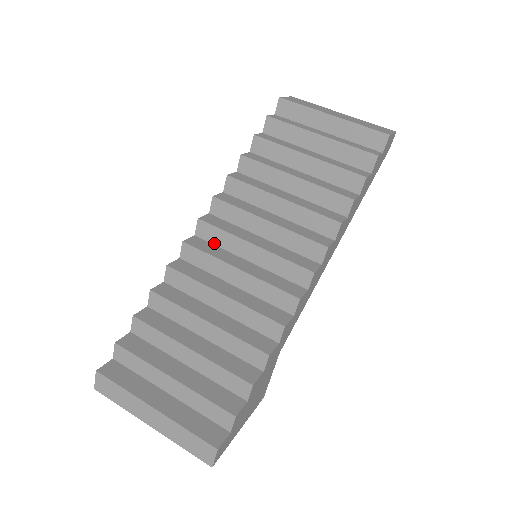
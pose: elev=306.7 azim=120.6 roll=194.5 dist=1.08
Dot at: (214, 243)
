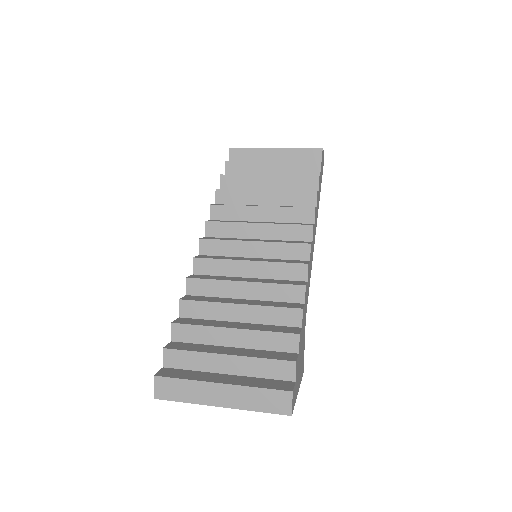
Dot at: (218, 255)
